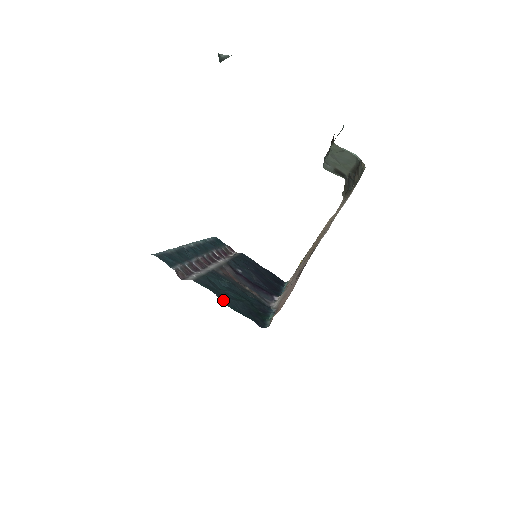
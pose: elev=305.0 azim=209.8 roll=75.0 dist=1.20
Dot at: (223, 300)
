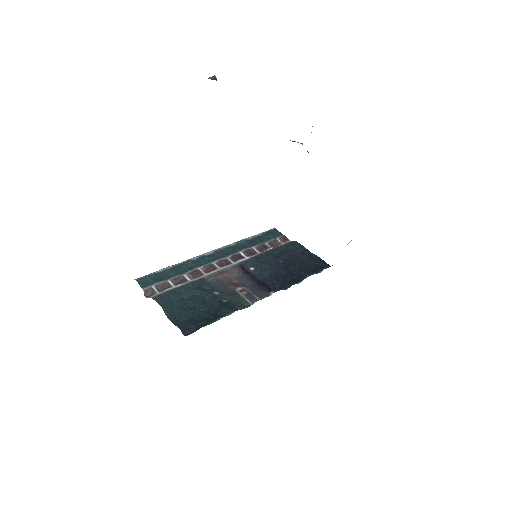
Dot at: (168, 312)
